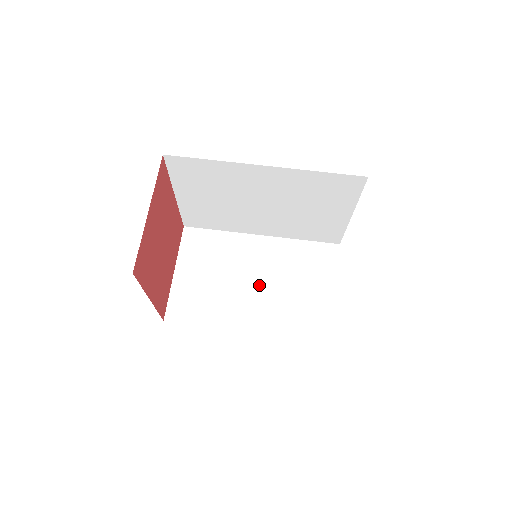
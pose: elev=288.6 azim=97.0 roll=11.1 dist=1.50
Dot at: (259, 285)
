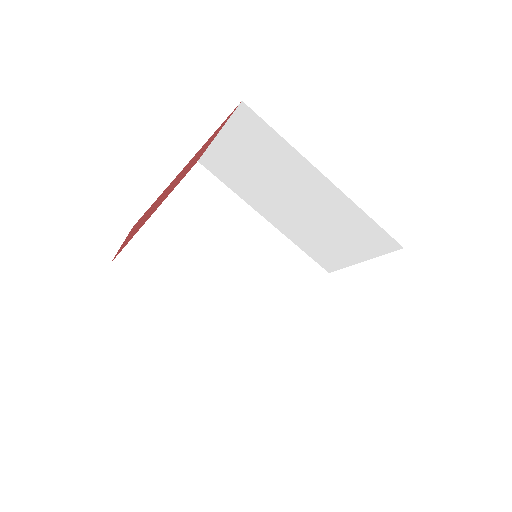
Dot at: (294, 206)
